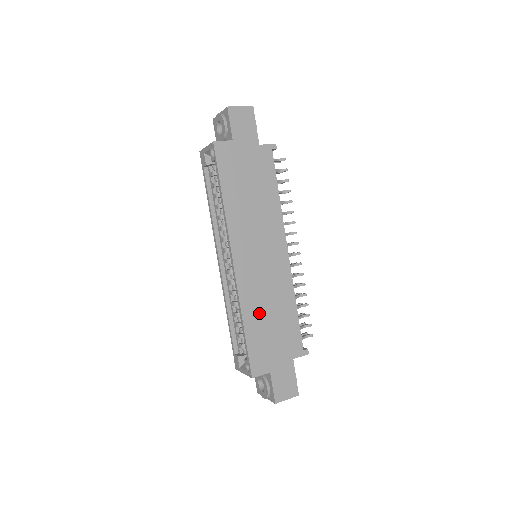
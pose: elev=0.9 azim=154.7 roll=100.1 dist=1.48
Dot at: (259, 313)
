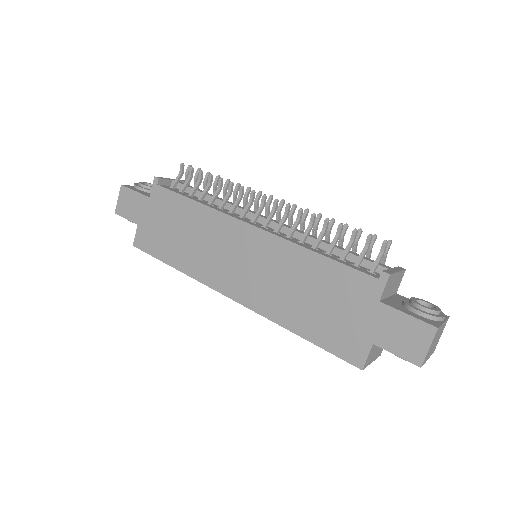
Dot at: (294, 306)
